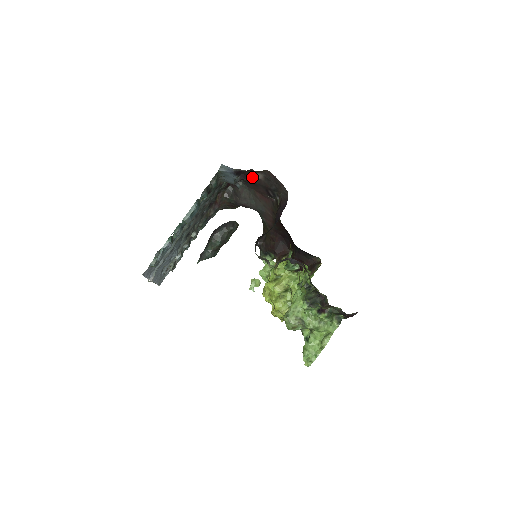
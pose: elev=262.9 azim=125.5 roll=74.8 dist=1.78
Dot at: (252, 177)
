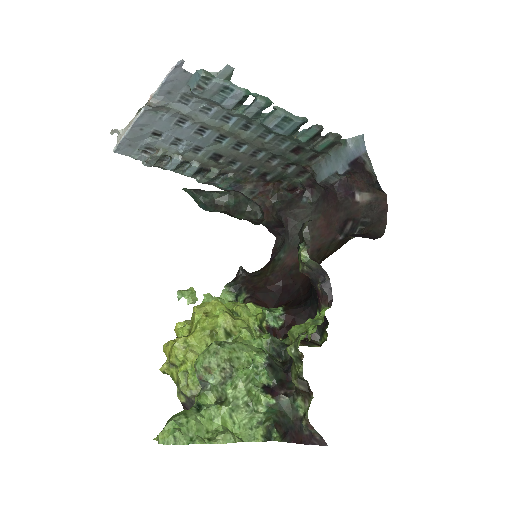
Dot at: (348, 195)
